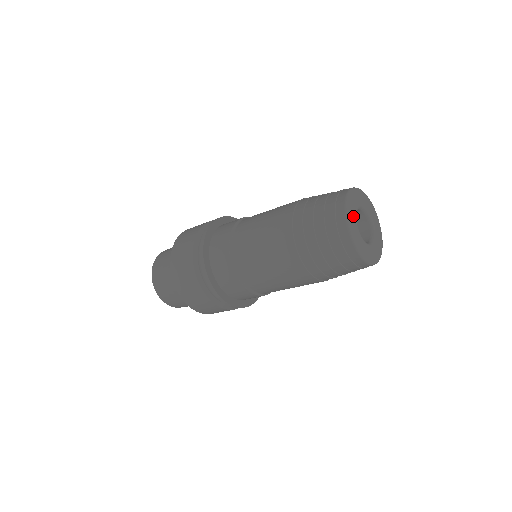
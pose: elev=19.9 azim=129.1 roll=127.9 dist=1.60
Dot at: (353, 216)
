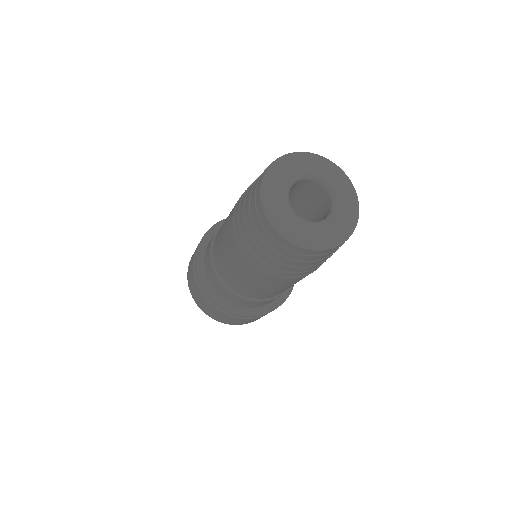
Dot at: (286, 216)
